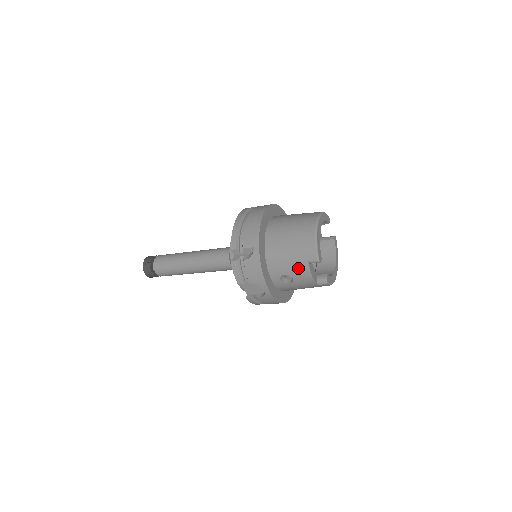
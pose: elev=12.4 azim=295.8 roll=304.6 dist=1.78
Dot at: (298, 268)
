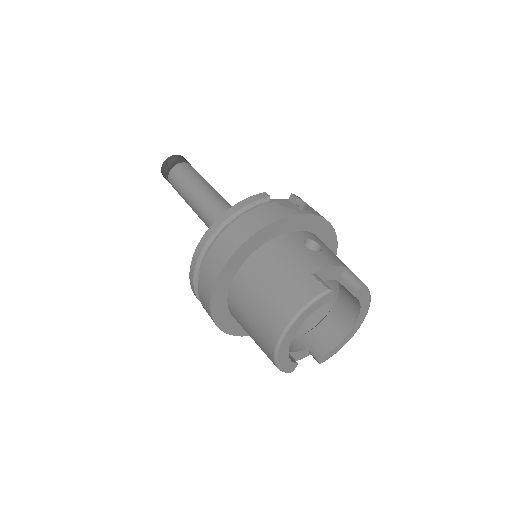
Dot at: occluded
